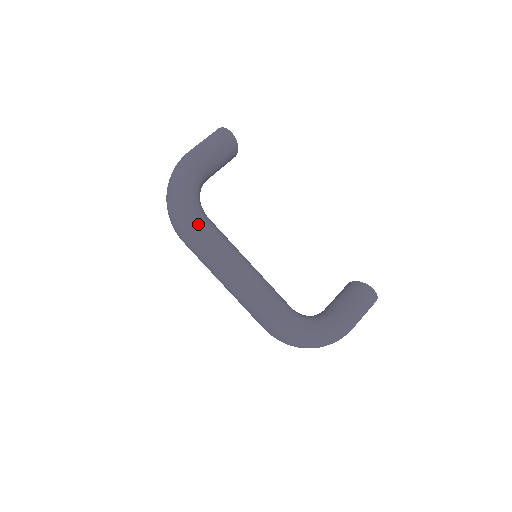
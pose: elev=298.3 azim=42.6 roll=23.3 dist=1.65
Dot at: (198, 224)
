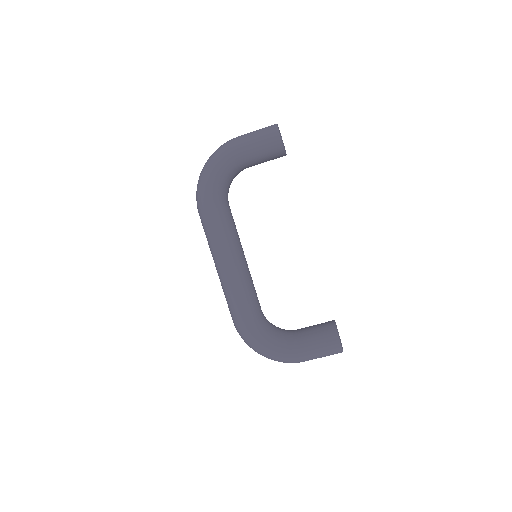
Dot at: (207, 211)
